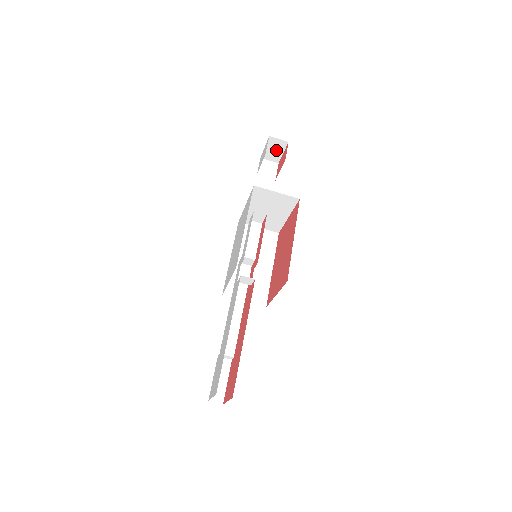
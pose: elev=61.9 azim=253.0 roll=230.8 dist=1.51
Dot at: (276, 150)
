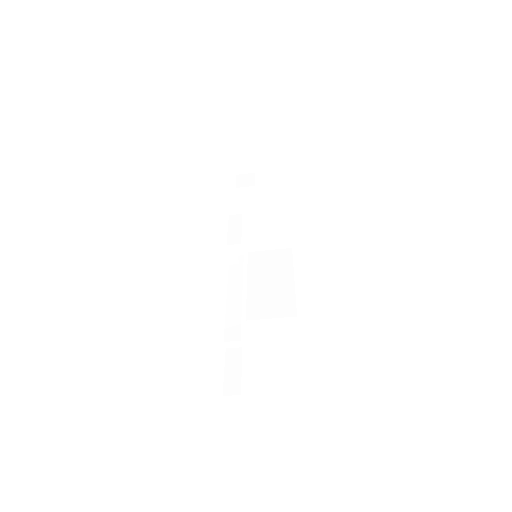
Dot at: (245, 159)
